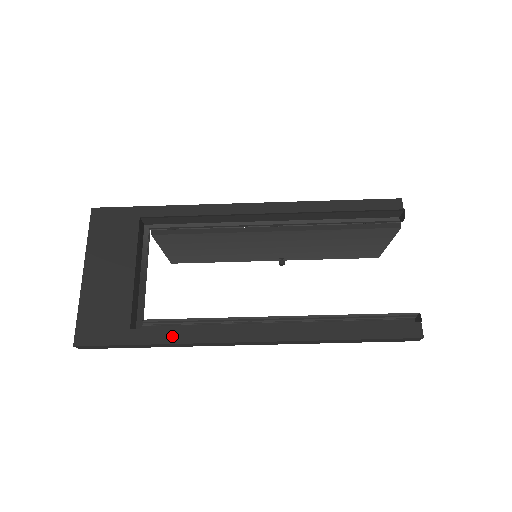
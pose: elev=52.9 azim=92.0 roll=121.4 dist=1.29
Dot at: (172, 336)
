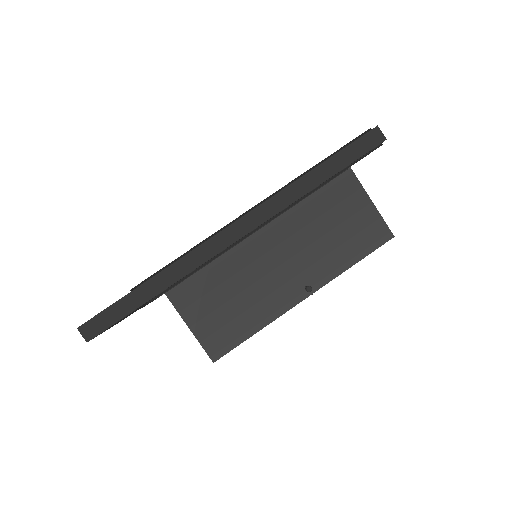
Dot at: (167, 268)
